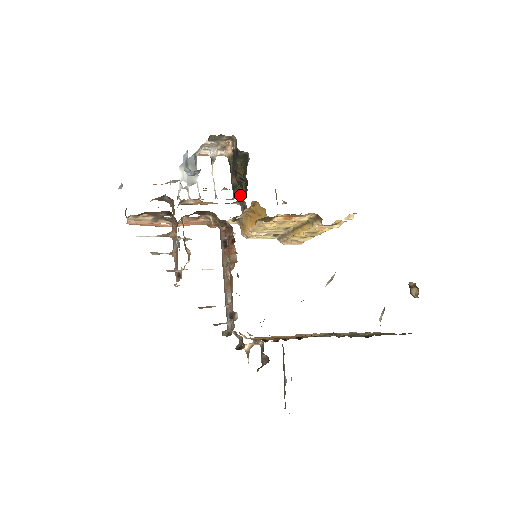
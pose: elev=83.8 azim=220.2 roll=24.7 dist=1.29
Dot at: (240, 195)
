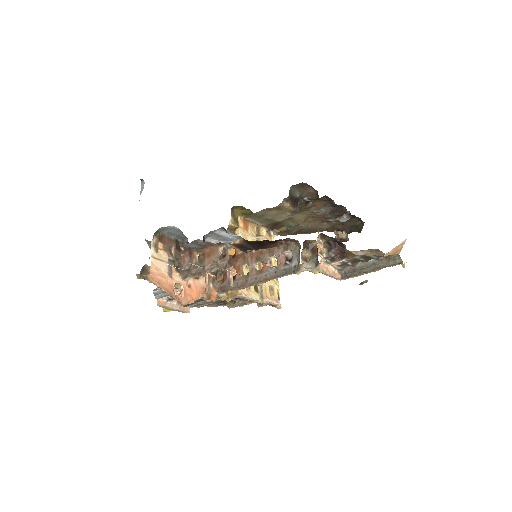
Dot at: occluded
